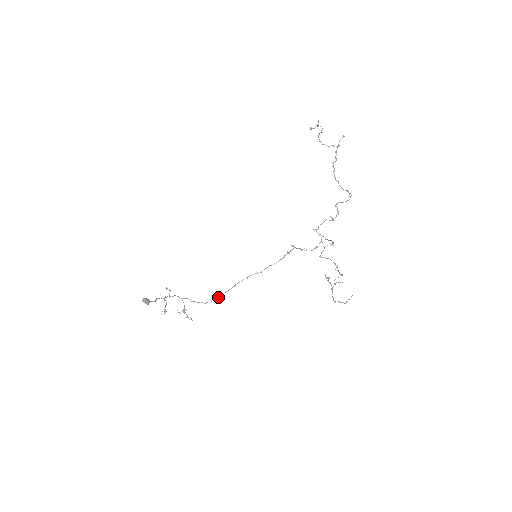
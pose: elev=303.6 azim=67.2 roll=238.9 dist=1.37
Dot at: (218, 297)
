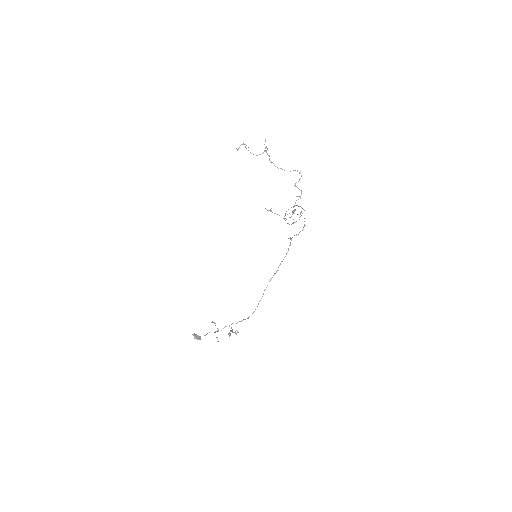
Dot at: (255, 309)
